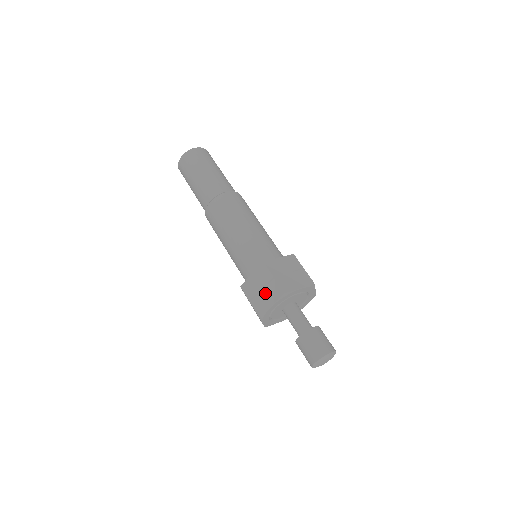
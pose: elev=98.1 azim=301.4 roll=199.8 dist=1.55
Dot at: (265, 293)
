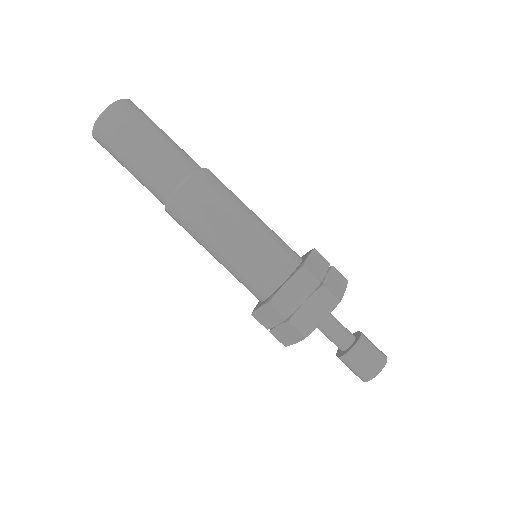
Dot at: (283, 330)
